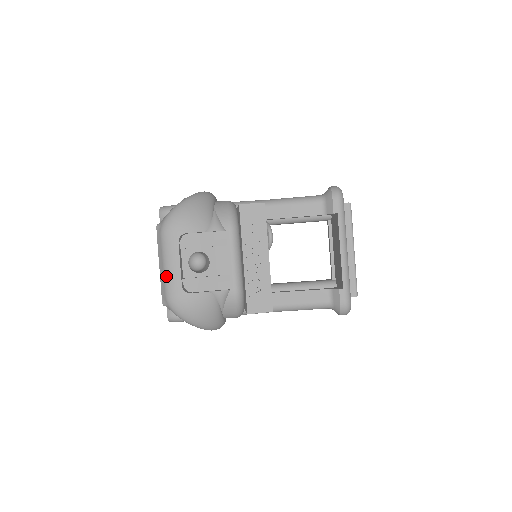
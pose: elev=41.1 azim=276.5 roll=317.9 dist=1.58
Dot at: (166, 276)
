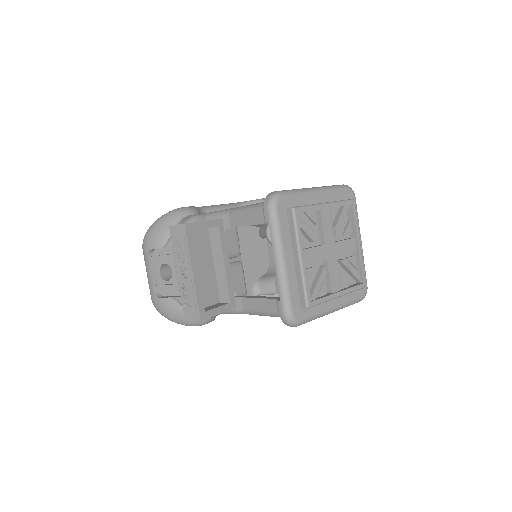
Dot at: (148, 283)
